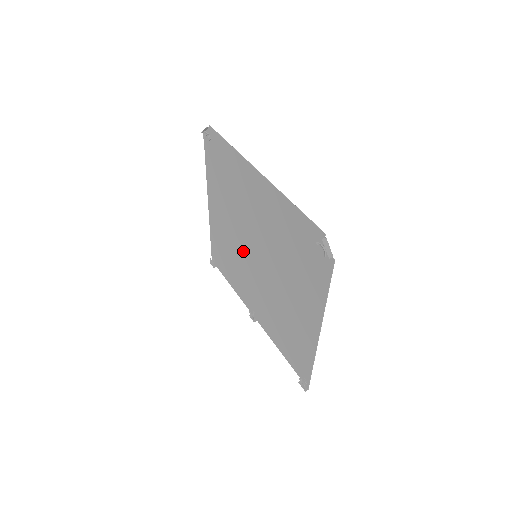
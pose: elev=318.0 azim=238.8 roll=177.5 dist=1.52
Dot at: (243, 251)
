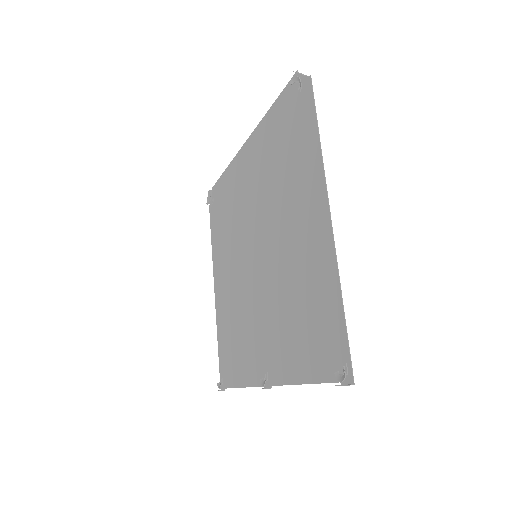
Dot at: (245, 281)
